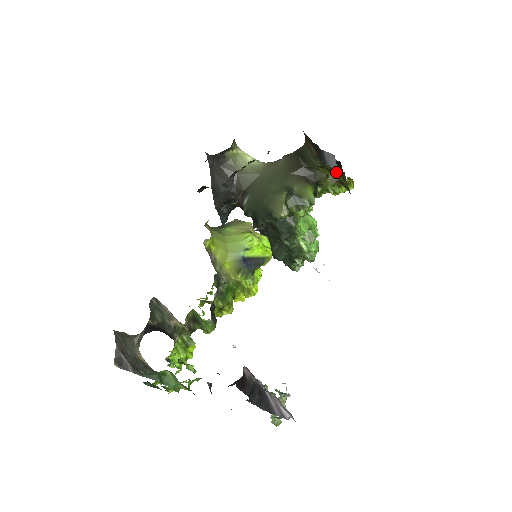
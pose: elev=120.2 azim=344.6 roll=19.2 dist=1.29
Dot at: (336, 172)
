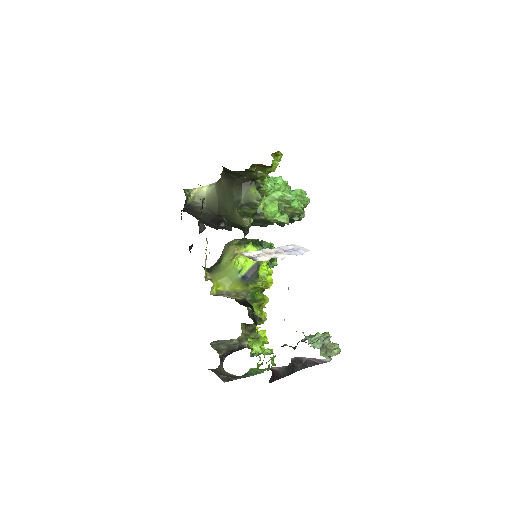
Dot at: (258, 164)
